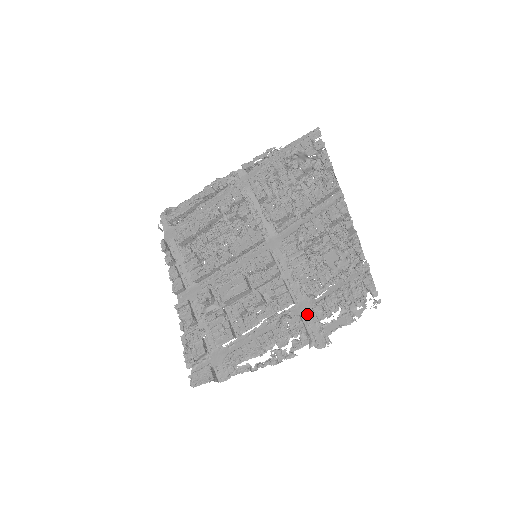
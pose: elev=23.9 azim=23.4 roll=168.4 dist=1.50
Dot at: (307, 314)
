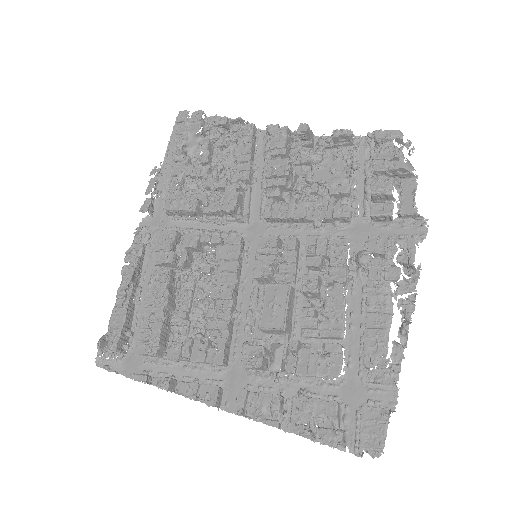
Dot at: (371, 233)
